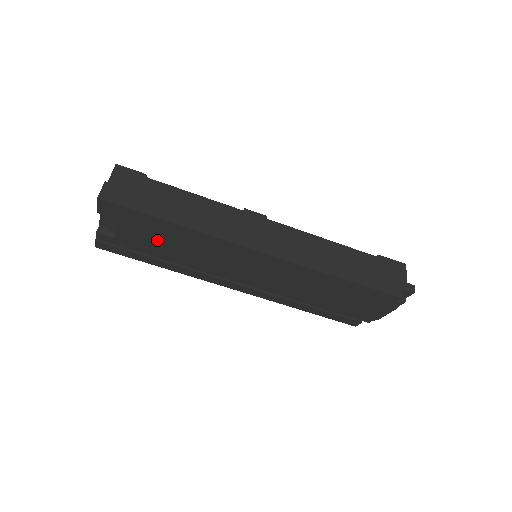
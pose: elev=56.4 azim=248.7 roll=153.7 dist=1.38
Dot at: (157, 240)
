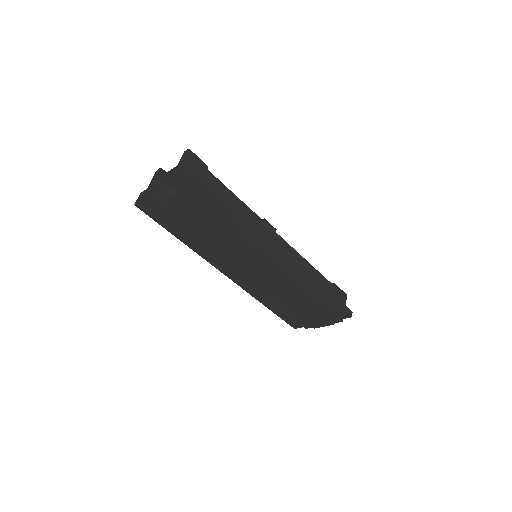
Dot at: (197, 220)
